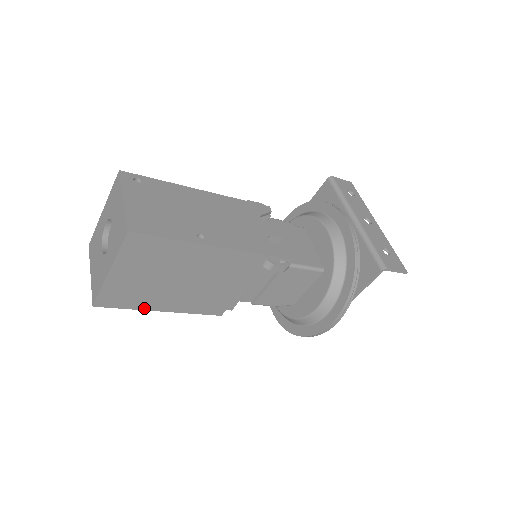
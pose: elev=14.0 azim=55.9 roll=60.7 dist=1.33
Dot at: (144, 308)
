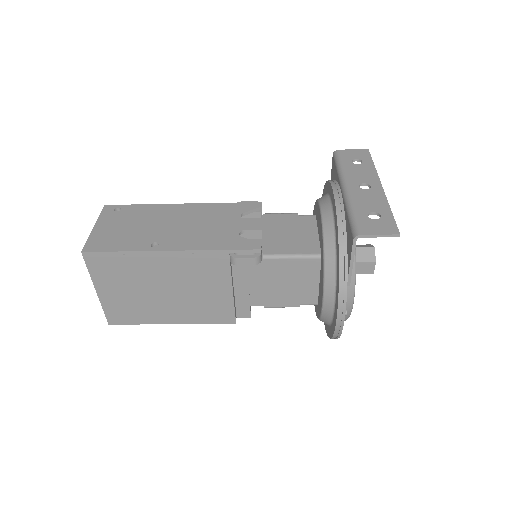
Dot at: (153, 322)
